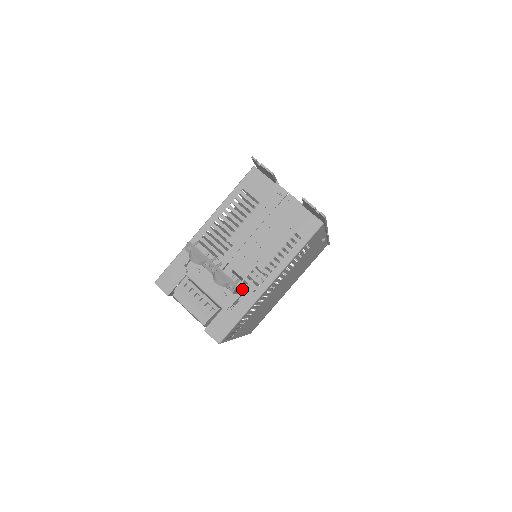
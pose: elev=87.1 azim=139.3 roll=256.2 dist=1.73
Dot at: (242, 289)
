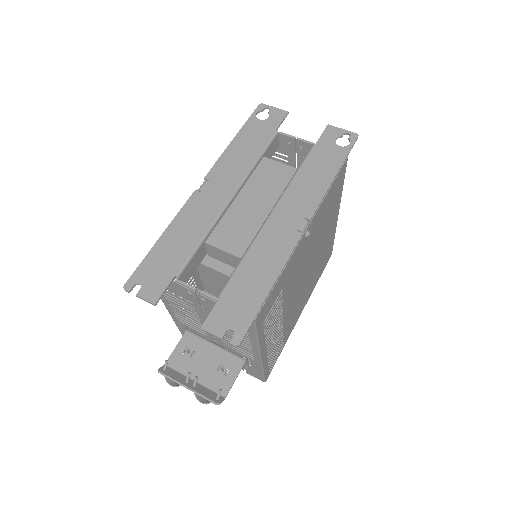
Dot at: (243, 356)
